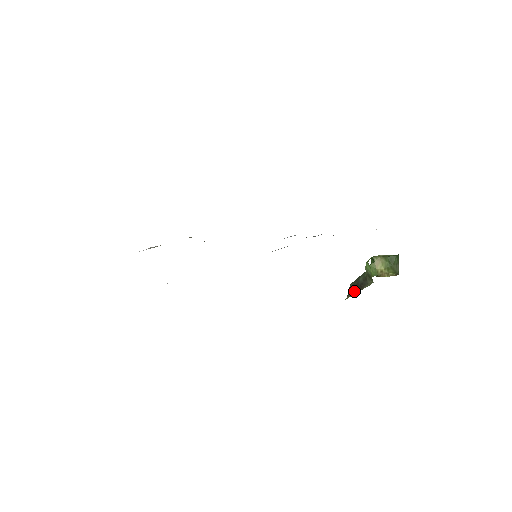
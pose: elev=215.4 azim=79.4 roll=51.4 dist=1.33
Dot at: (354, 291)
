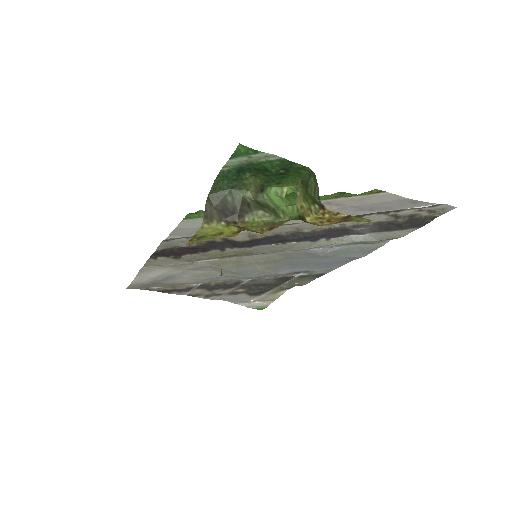
Dot at: (220, 216)
